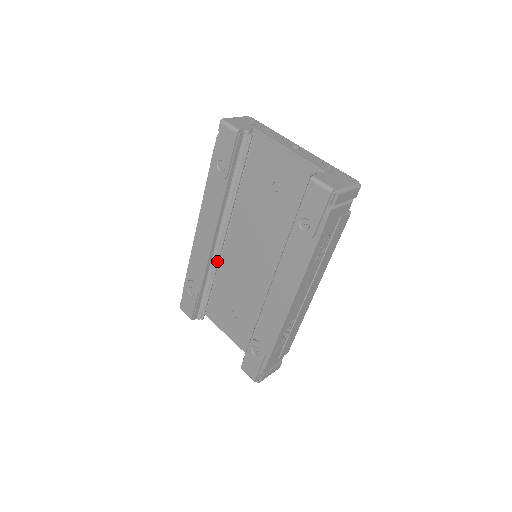
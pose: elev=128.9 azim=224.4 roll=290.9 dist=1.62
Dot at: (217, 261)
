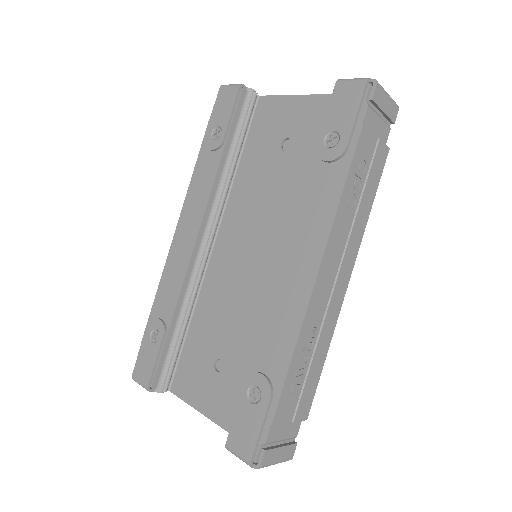
Dot at: (198, 277)
